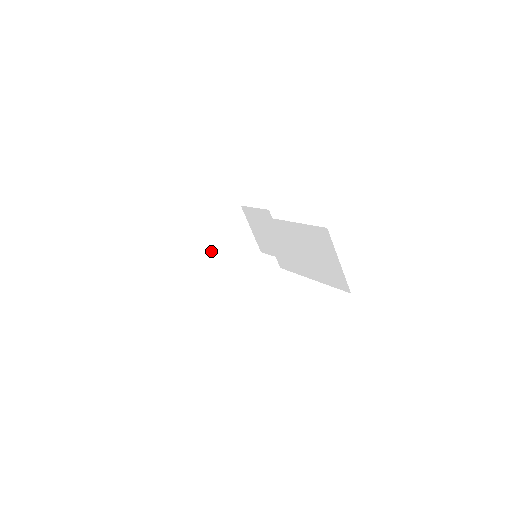
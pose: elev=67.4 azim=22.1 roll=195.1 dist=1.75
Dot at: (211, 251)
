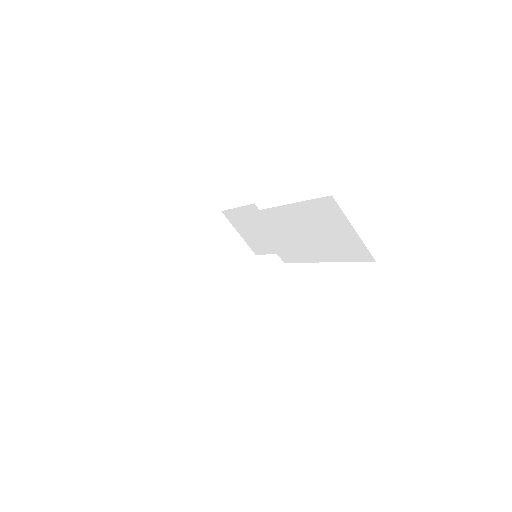
Dot at: (203, 268)
